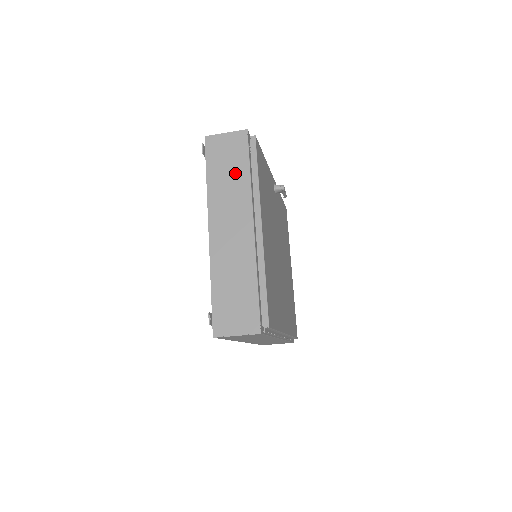
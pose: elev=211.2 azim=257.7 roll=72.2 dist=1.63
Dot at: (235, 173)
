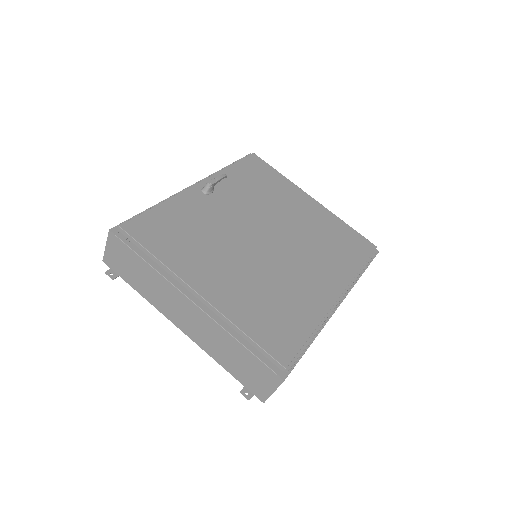
Dot at: (142, 272)
